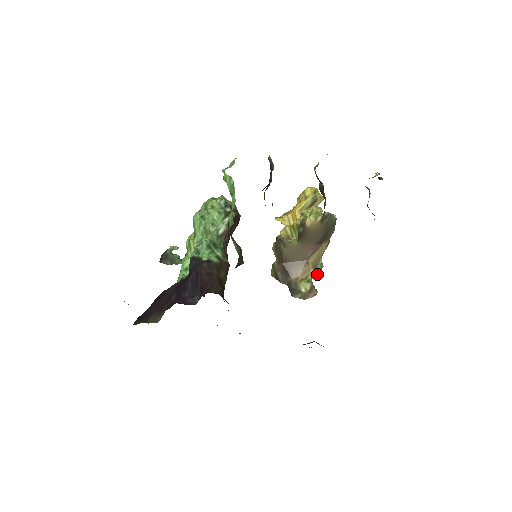
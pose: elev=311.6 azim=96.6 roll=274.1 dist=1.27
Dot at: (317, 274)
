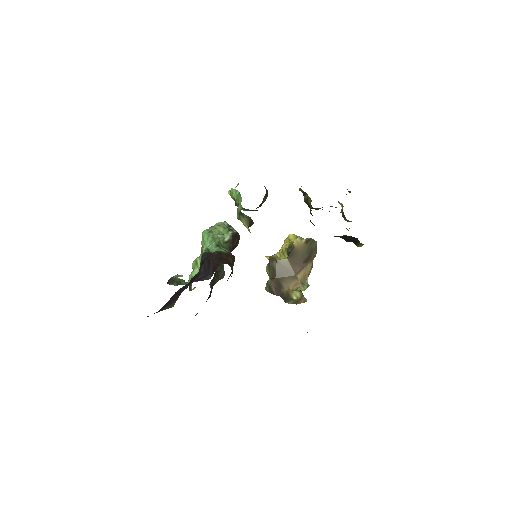
Dot at: occluded
